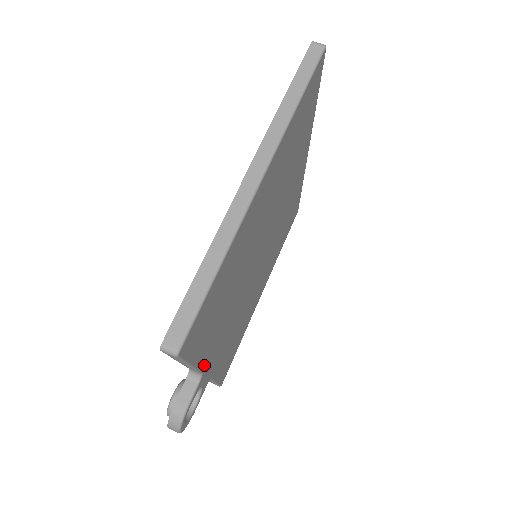
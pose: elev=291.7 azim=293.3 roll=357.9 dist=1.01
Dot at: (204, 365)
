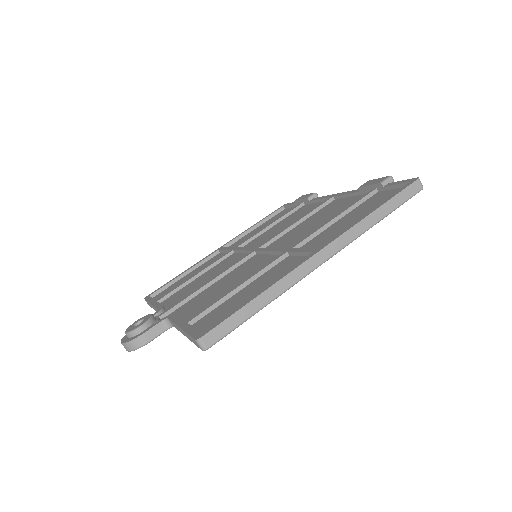
Dot at: occluded
